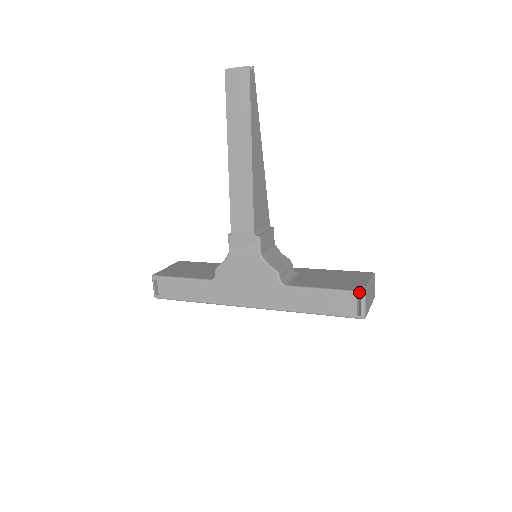
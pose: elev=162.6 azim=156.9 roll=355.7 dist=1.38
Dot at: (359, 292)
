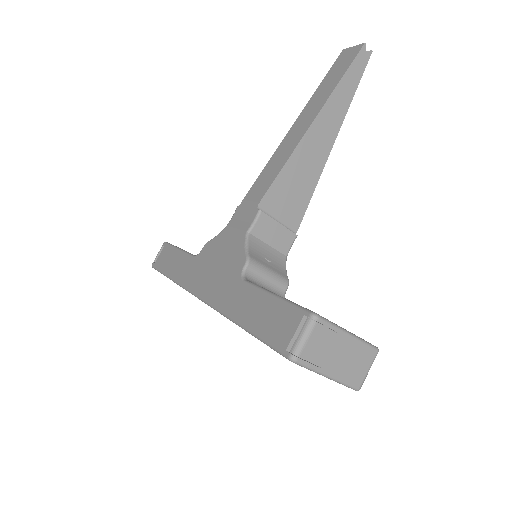
Dot at: (309, 311)
